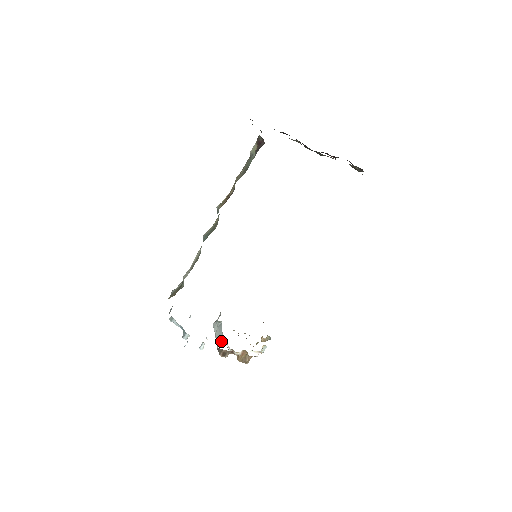
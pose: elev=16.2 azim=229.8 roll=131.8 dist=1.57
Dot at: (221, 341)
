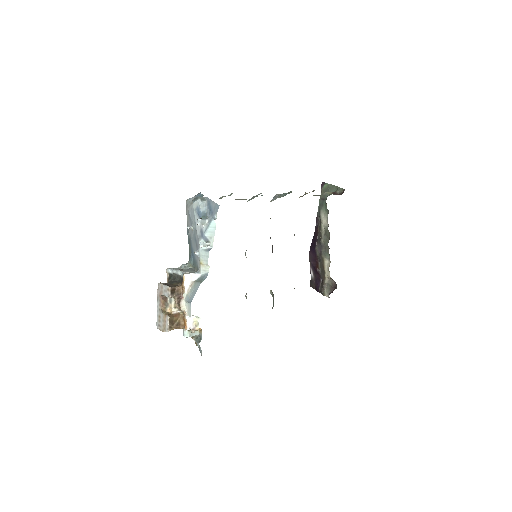
Dot at: occluded
